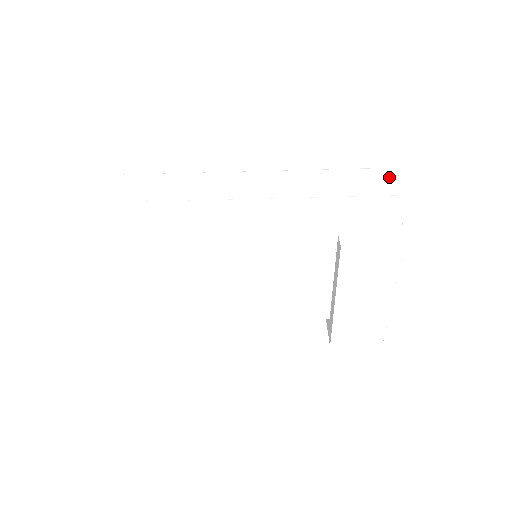
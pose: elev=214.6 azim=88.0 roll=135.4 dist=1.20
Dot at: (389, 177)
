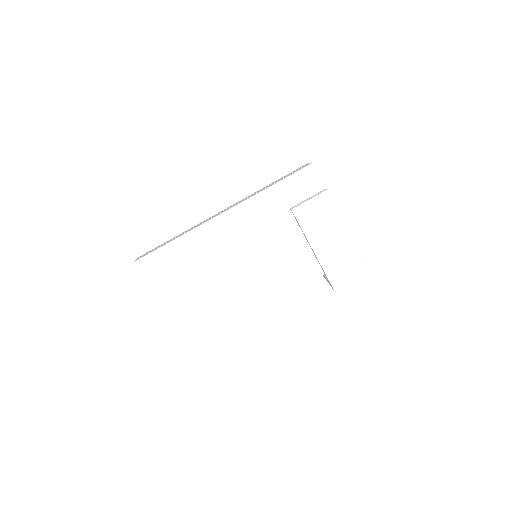
Dot at: occluded
